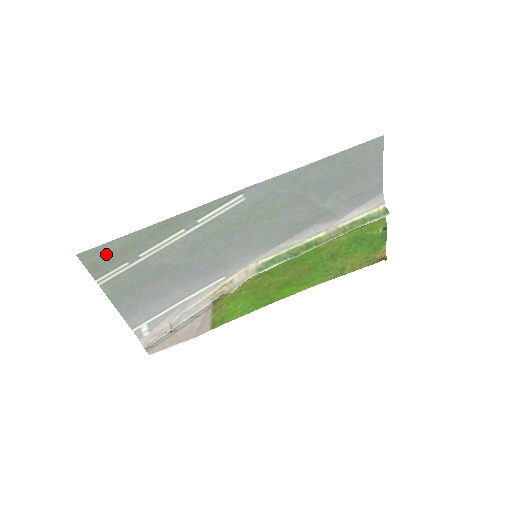
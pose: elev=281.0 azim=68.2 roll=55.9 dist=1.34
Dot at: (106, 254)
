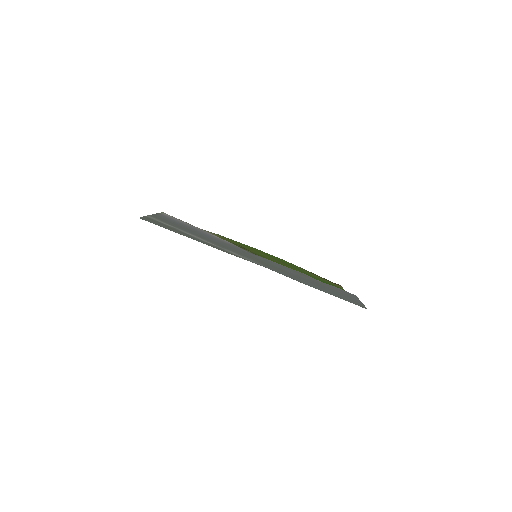
Dot at: (158, 224)
